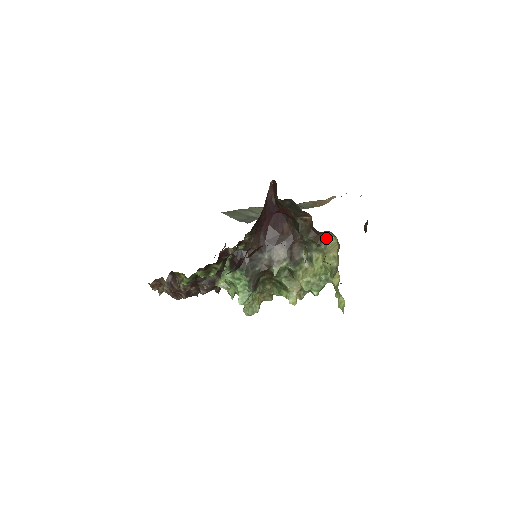
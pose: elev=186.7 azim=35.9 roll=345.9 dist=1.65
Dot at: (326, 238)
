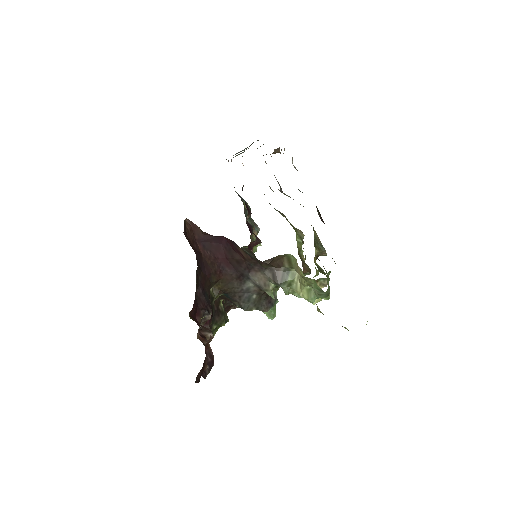
Dot at: (283, 257)
